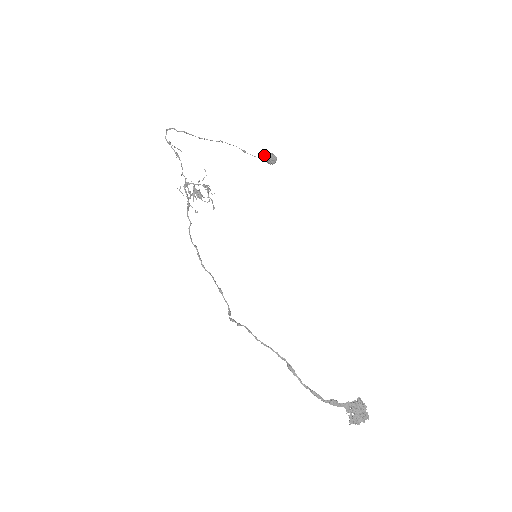
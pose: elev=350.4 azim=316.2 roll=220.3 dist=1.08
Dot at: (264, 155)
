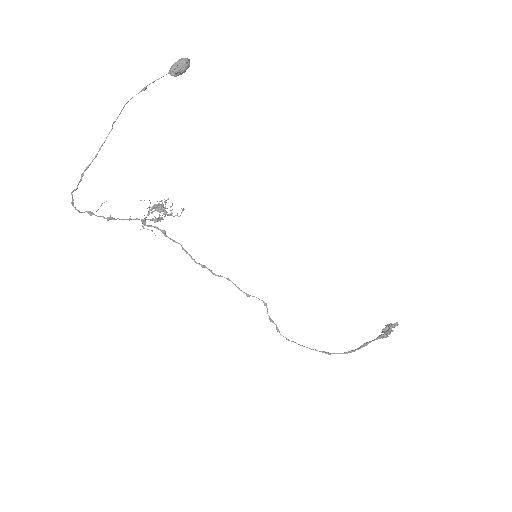
Dot at: (169, 73)
